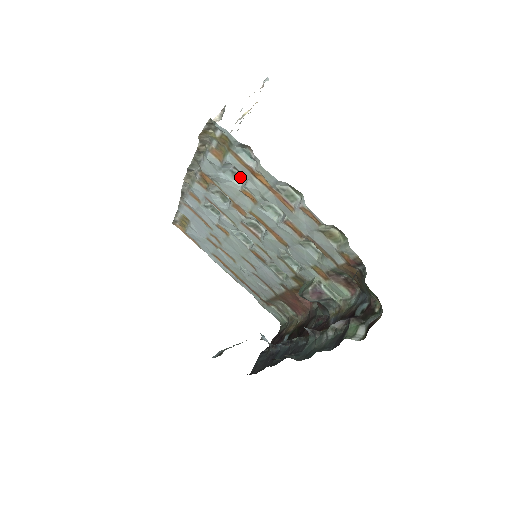
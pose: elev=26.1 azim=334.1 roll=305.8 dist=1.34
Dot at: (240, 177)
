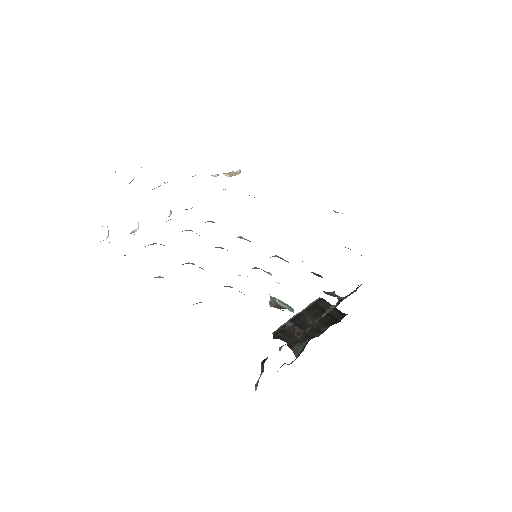
Dot at: occluded
